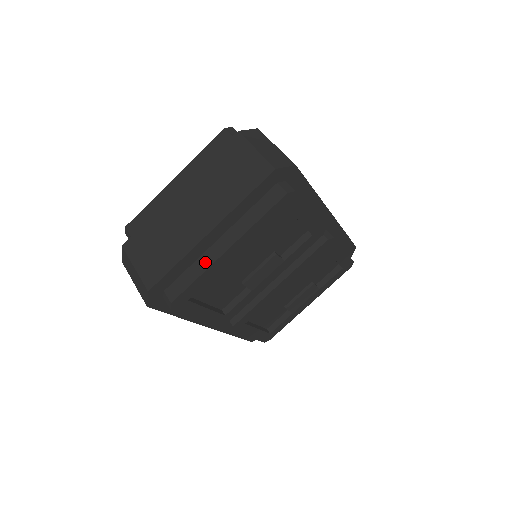
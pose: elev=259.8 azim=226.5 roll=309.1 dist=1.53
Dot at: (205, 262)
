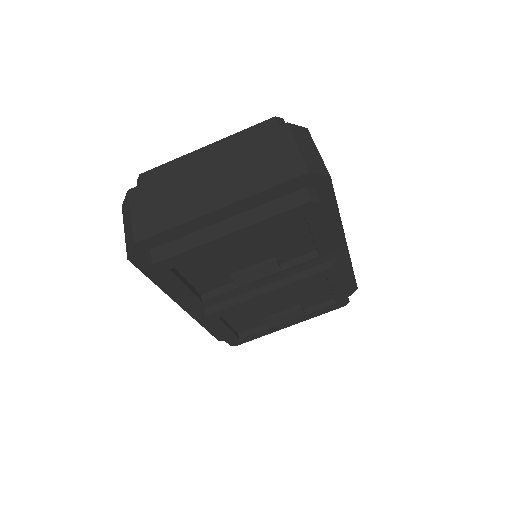
Dot at: (202, 237)
